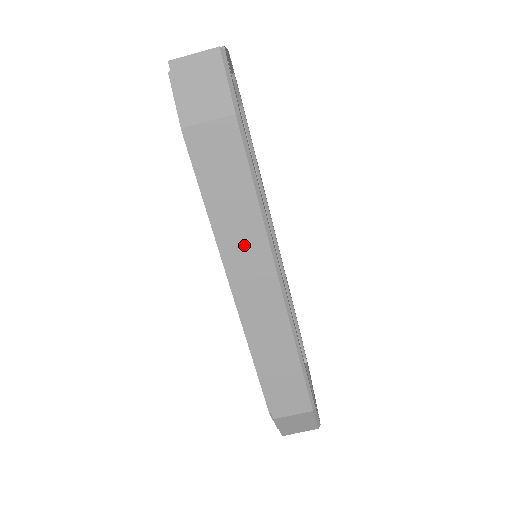
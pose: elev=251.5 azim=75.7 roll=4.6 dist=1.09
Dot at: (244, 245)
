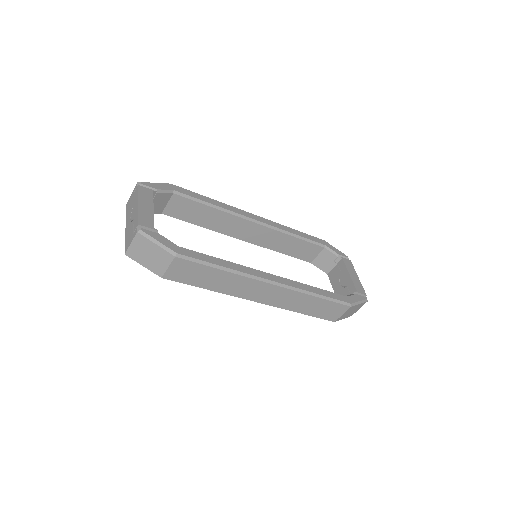
Dot at: (239, 287)
